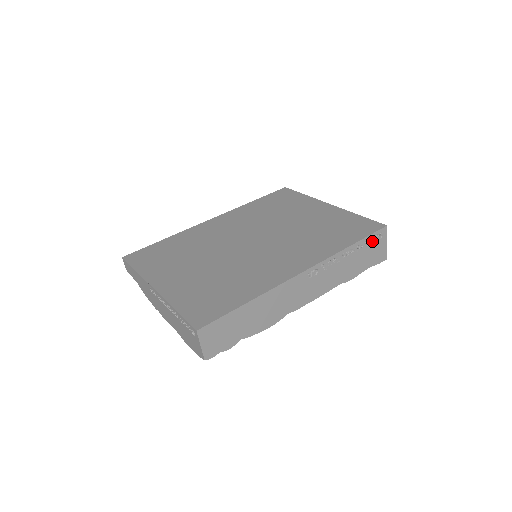
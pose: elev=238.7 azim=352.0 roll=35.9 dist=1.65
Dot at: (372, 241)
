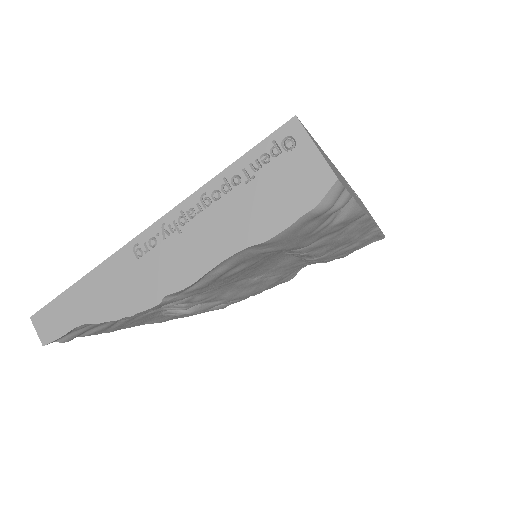
Dot at: occluded
